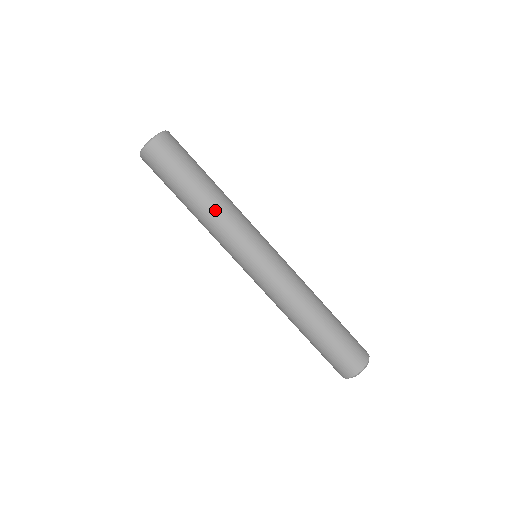
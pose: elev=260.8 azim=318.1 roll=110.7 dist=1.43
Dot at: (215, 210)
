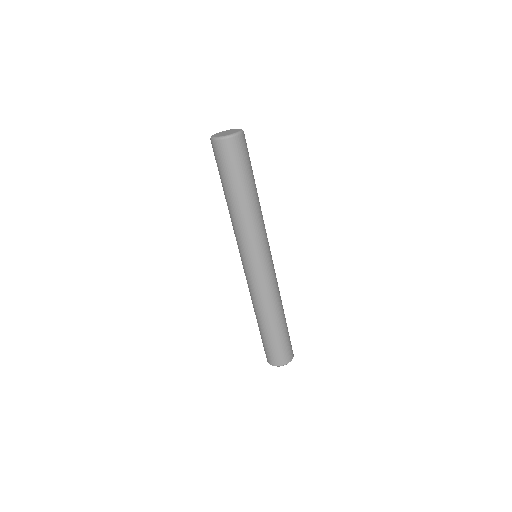
Dot at: (249, 214)
